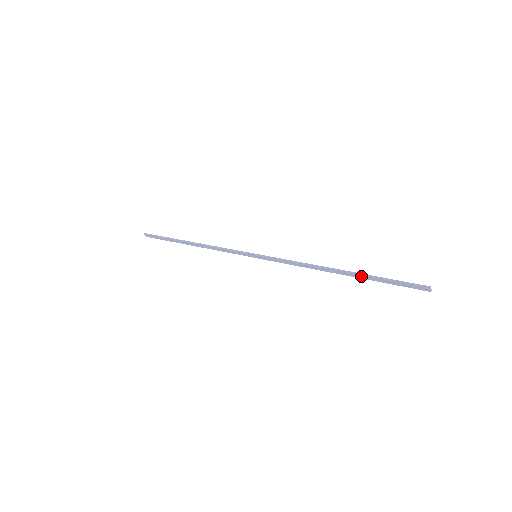
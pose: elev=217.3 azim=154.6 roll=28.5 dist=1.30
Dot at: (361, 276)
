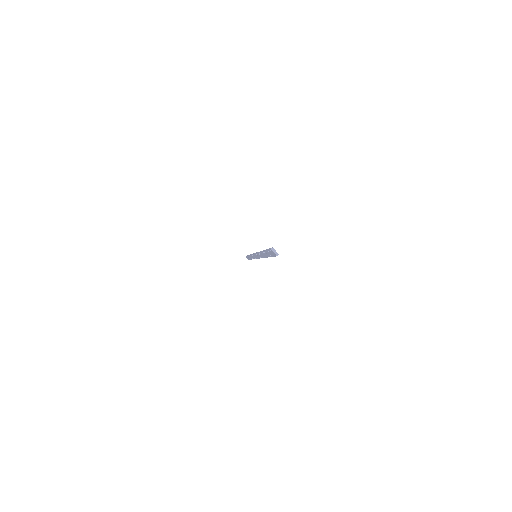
Dot at: (265, 253)
